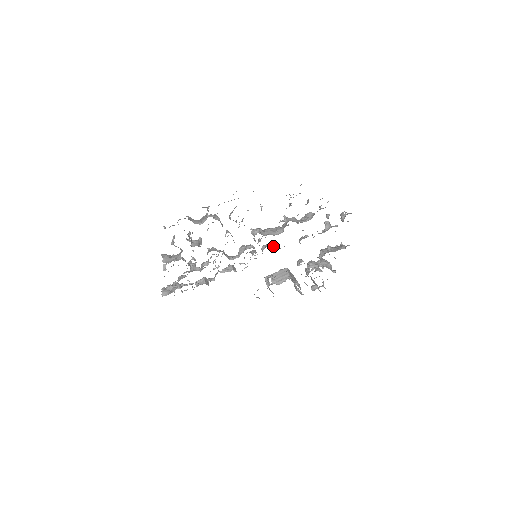
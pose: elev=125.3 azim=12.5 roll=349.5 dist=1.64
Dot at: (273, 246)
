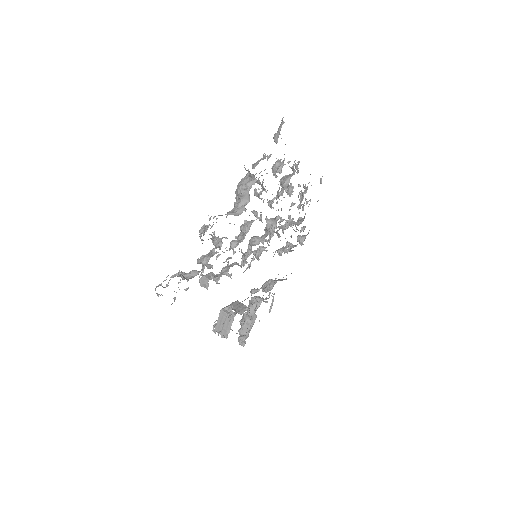
Dot at: (266, 250)
